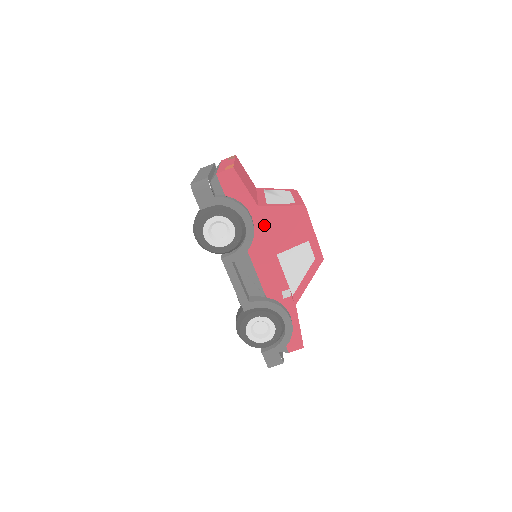
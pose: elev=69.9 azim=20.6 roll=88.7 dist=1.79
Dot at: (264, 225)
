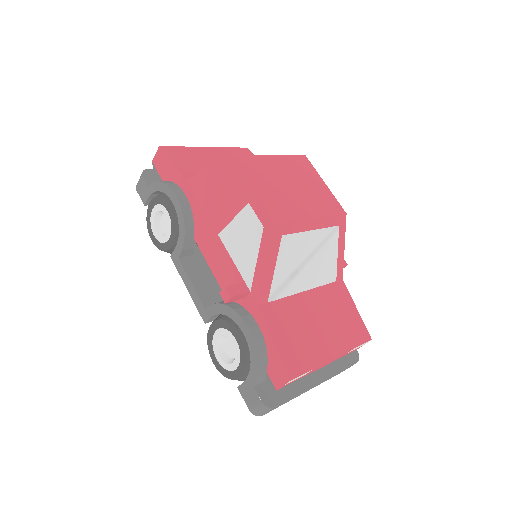
Dot at: (197, 200)
